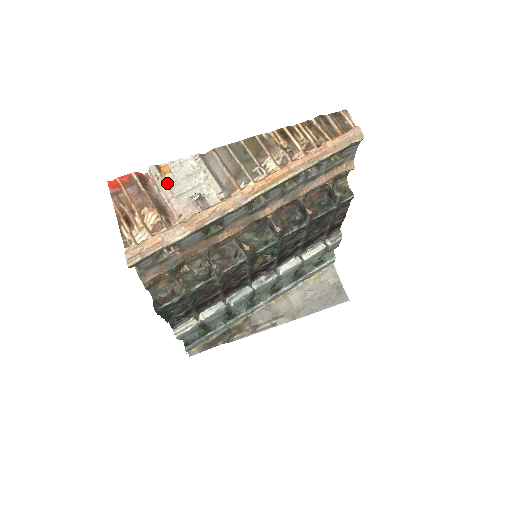
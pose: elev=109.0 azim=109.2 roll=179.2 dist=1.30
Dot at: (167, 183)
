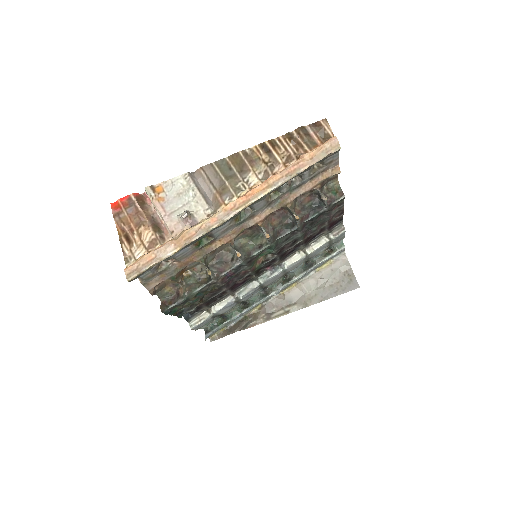
Dot at: (160, 202)
